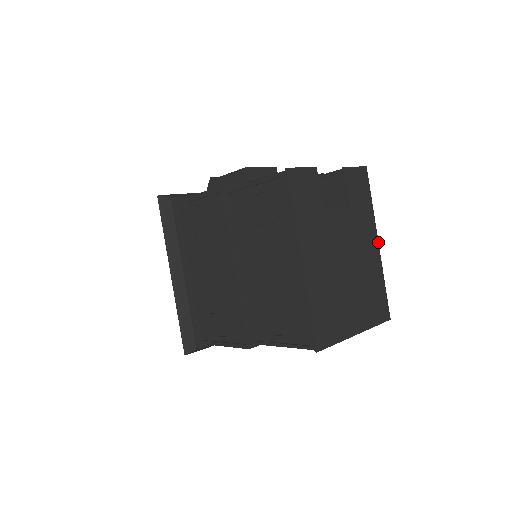
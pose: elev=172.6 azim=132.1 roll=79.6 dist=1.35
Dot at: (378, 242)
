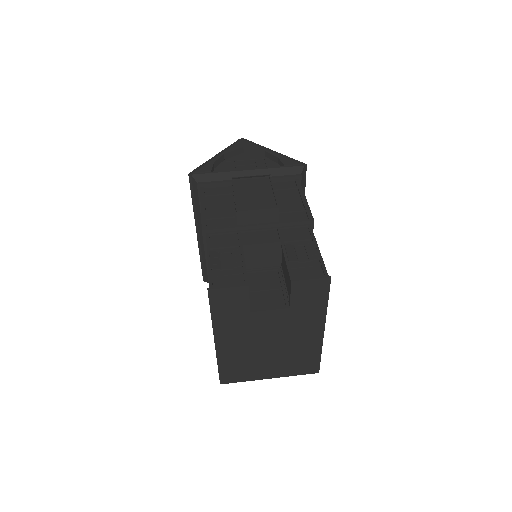
Dot at: (324, 329)
